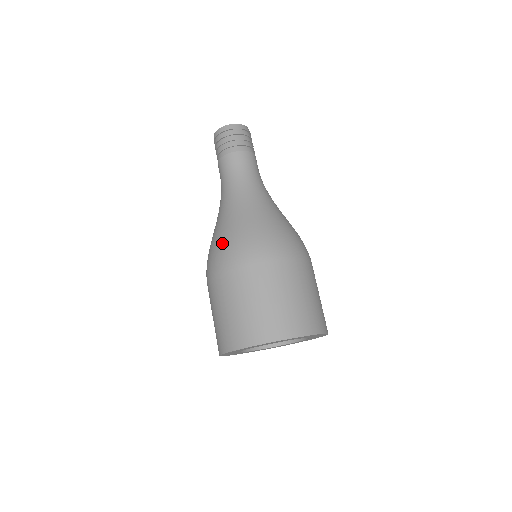
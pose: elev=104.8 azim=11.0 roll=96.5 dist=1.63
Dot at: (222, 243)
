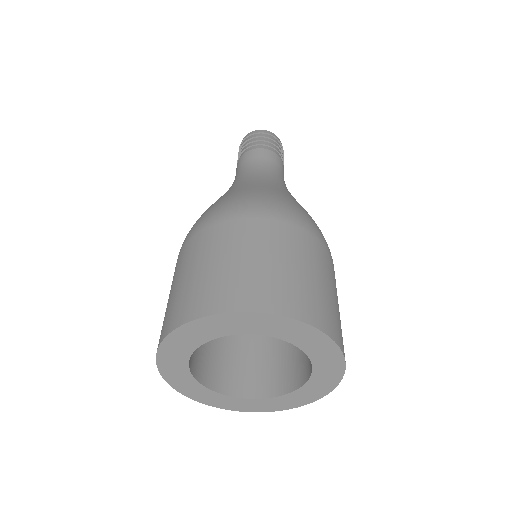
Dot at: (224, 200)
